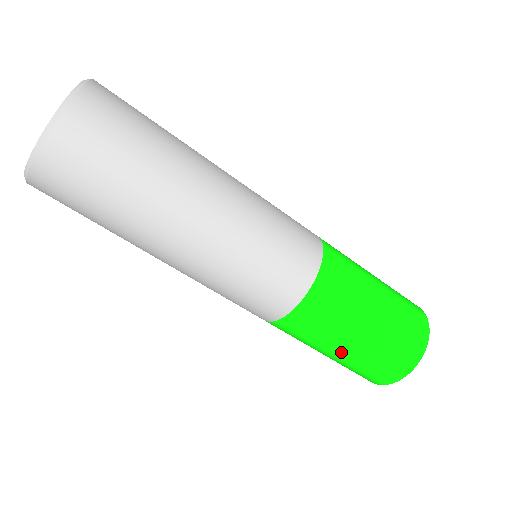
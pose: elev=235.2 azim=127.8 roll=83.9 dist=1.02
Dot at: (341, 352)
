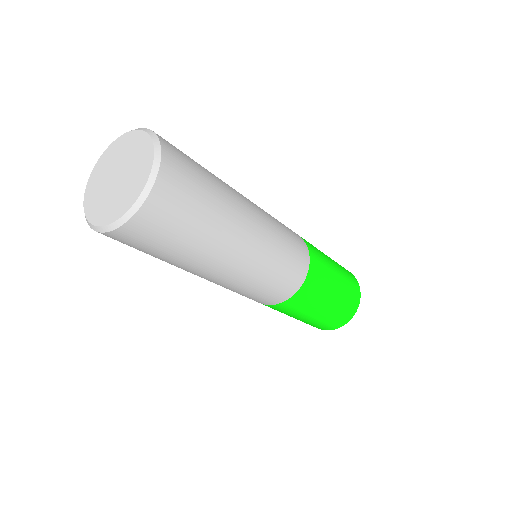
Dot at: occluded
